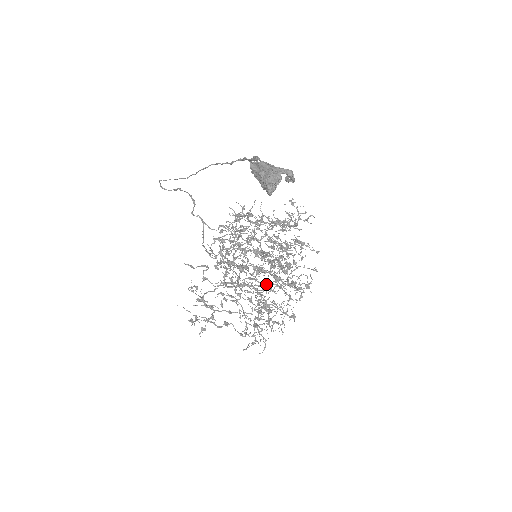
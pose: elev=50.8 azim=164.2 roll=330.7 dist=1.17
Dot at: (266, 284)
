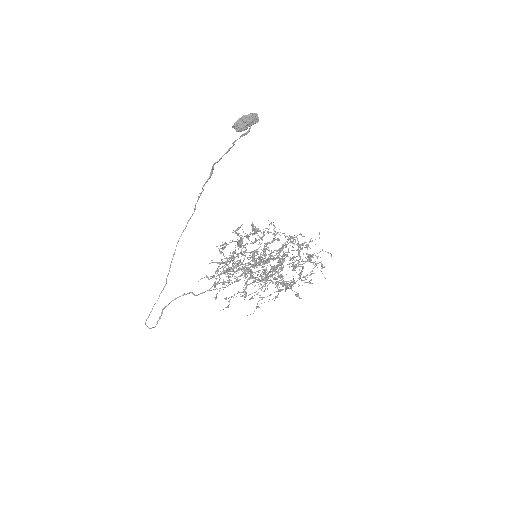
Dot at: (282, 247)
